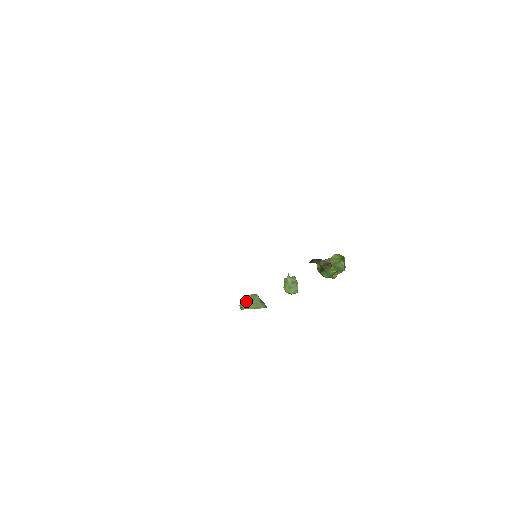
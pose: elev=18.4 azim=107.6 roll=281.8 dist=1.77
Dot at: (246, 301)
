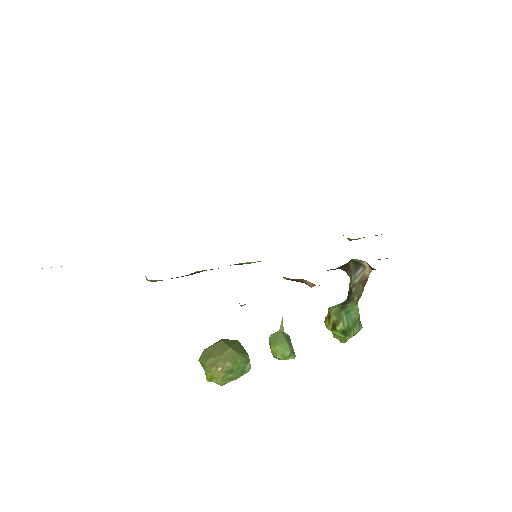
Dot at: (218, 344)
